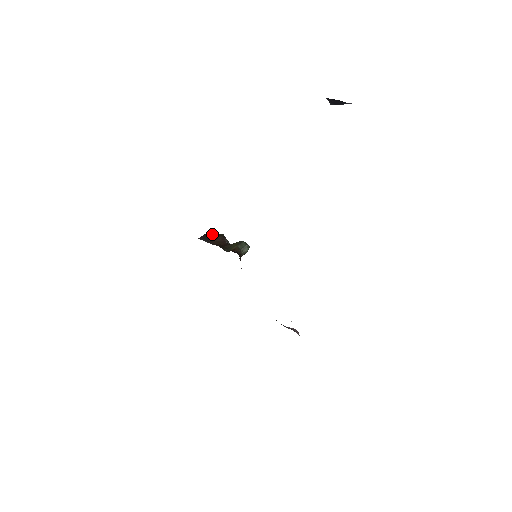
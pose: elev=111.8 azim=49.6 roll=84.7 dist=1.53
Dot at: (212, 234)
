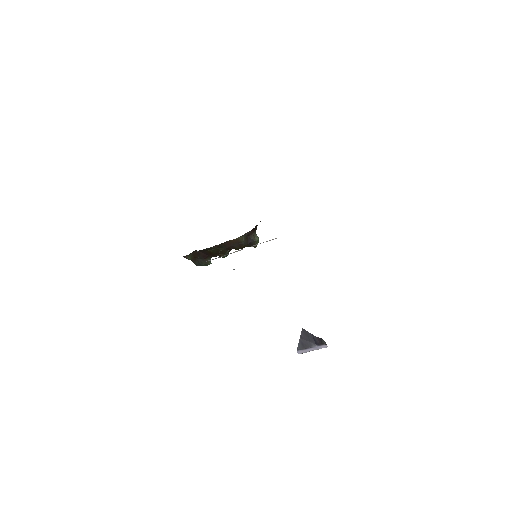
Dot at: occluded
